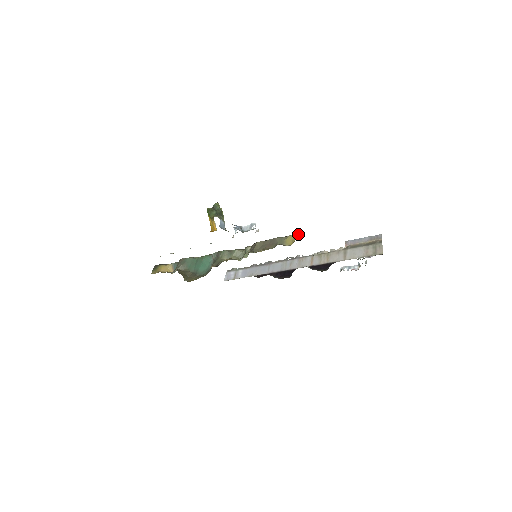
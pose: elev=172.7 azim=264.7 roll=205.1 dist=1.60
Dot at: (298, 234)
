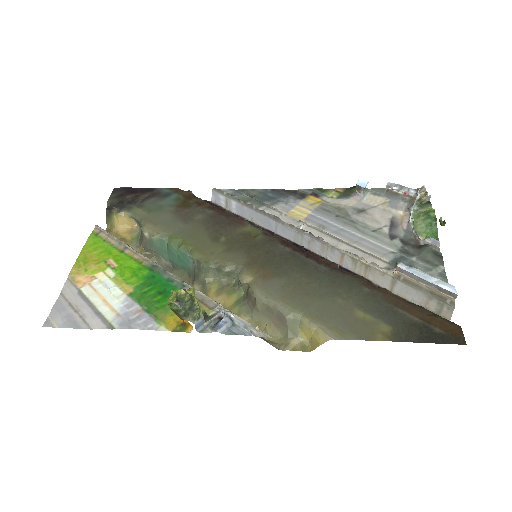
Dot at: (320, 340)
